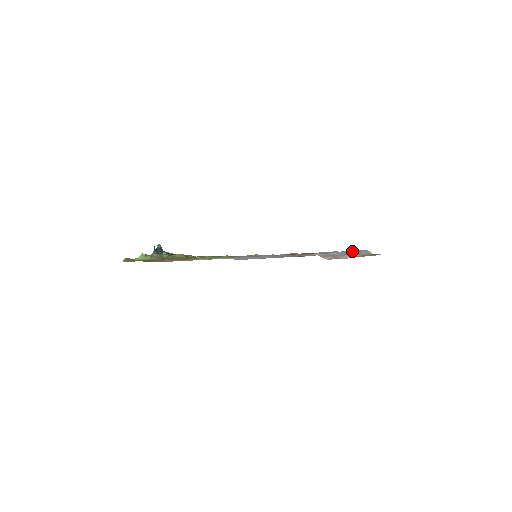
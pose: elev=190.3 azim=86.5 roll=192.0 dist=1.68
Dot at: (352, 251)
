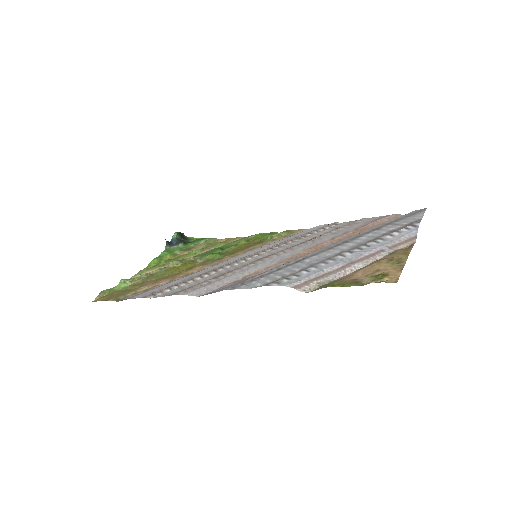
Dot at: (381, 239)
